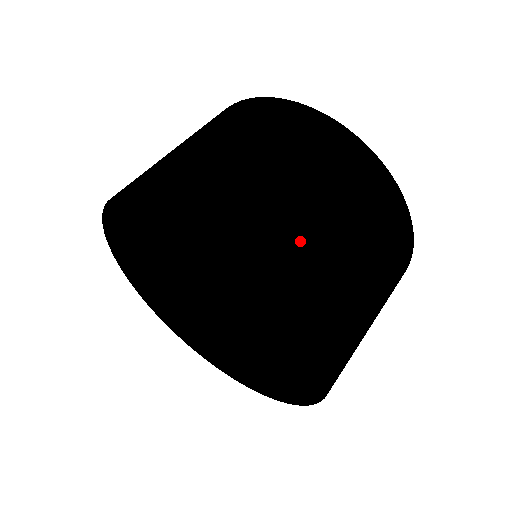
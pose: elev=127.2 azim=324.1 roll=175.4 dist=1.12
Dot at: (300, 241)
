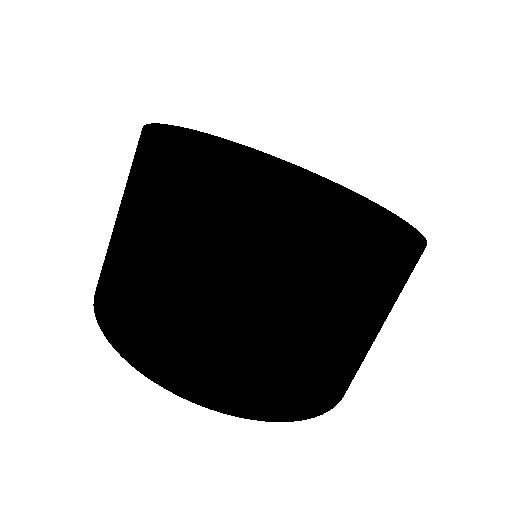
Dot at: (156, 330)
